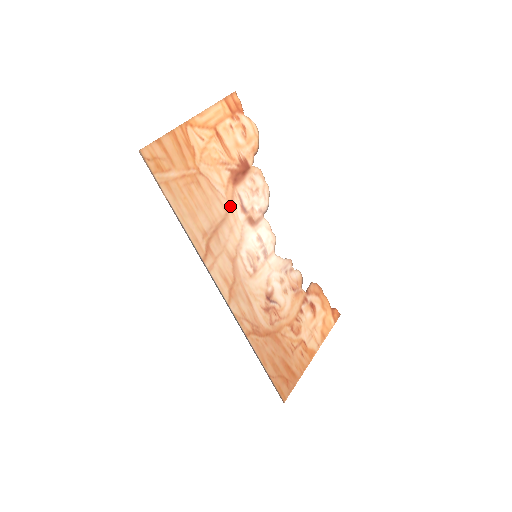
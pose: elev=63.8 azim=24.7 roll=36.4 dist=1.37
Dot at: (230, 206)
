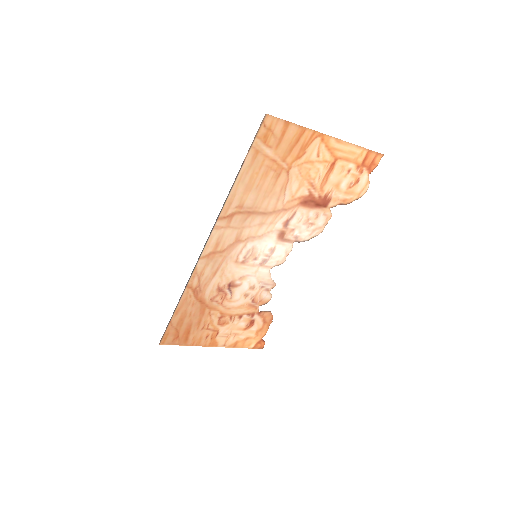
Dot at: (280, 211)
